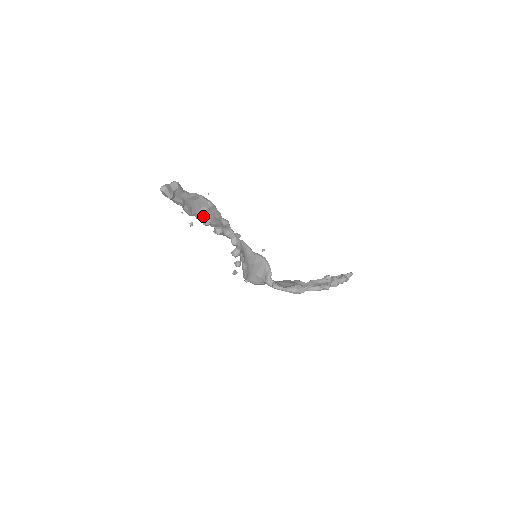
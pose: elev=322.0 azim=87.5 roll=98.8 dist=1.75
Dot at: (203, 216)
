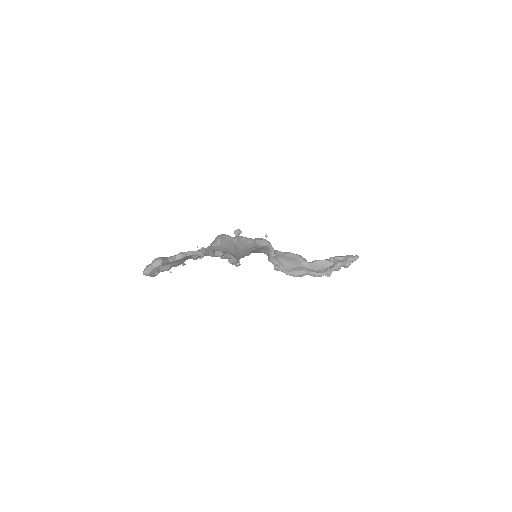
Dot at: occluded
